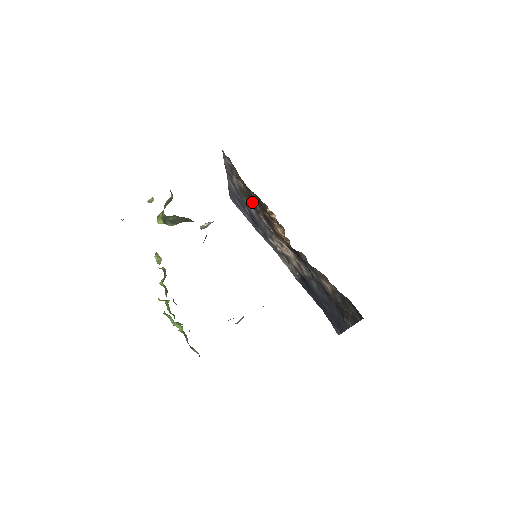
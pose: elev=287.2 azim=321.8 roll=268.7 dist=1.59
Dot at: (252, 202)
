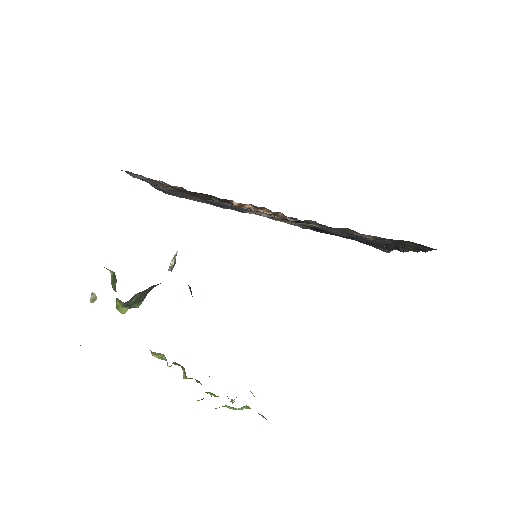
Dot at: (202, 197)
